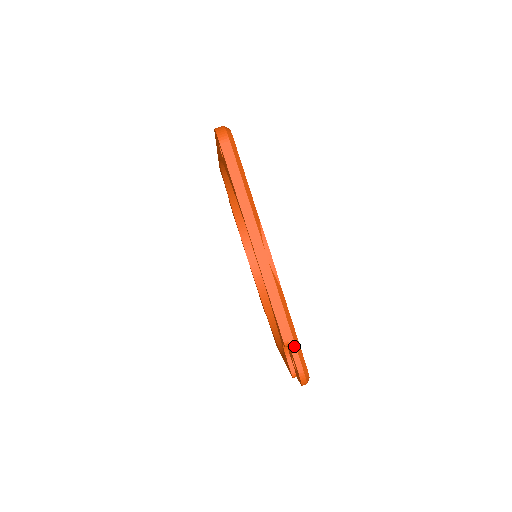
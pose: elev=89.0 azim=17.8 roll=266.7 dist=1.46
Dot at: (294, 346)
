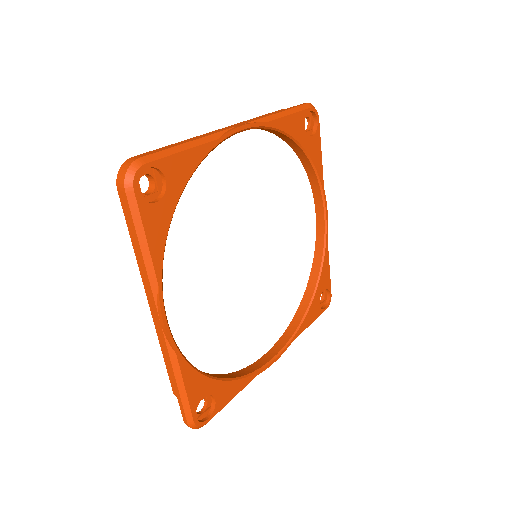
Dot at: (181, 403)
